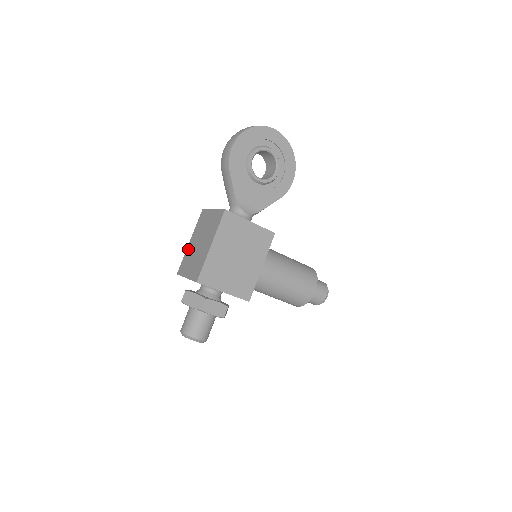
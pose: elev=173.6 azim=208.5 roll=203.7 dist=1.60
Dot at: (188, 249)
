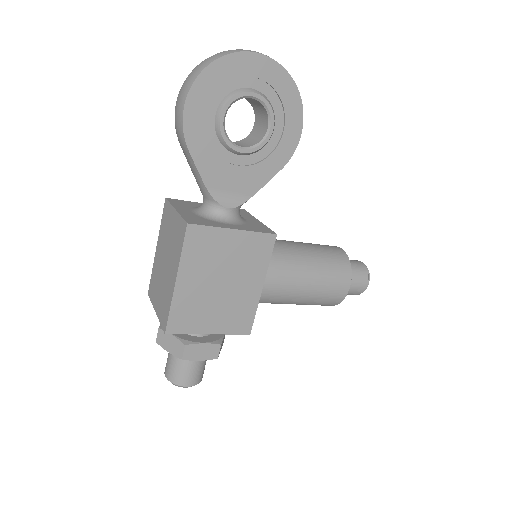
Dot at: (155, 261)
